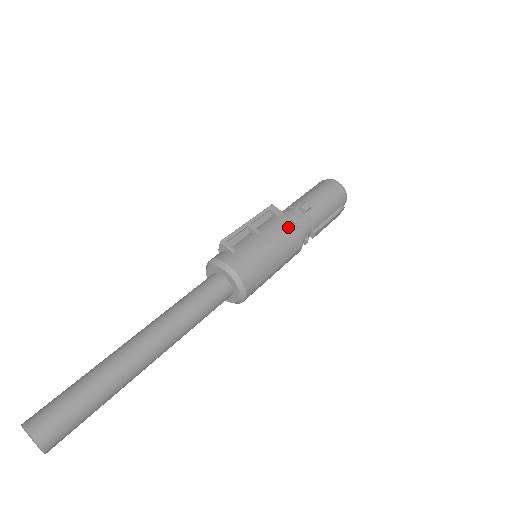
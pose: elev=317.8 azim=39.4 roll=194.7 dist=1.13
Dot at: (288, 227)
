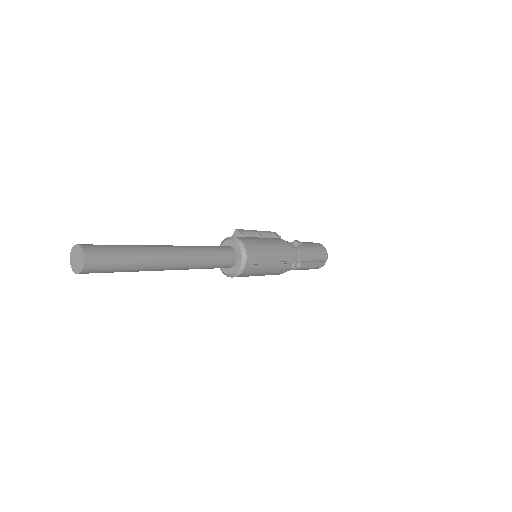
Dot at: (284, 244)
